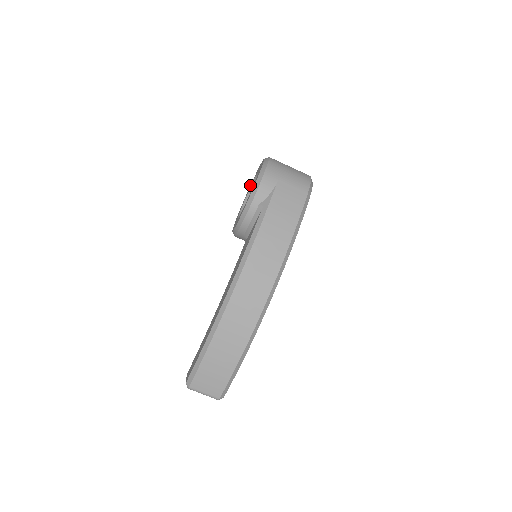
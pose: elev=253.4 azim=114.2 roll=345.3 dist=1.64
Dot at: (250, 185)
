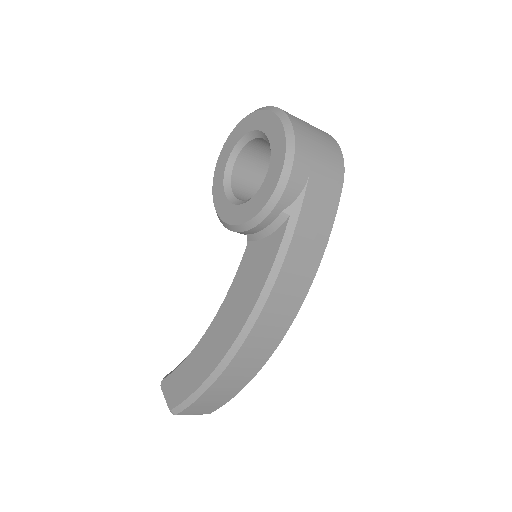
Dot at: (233, 129)
